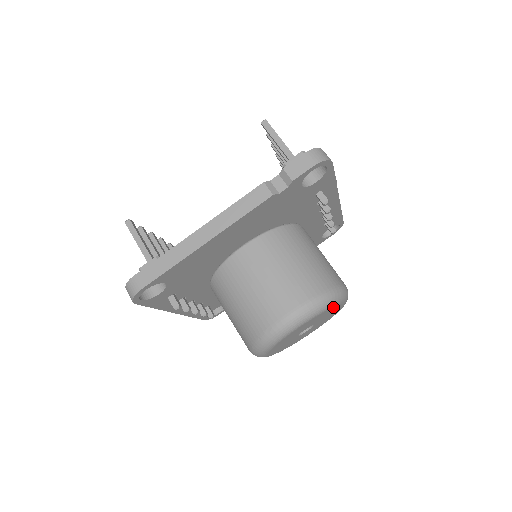
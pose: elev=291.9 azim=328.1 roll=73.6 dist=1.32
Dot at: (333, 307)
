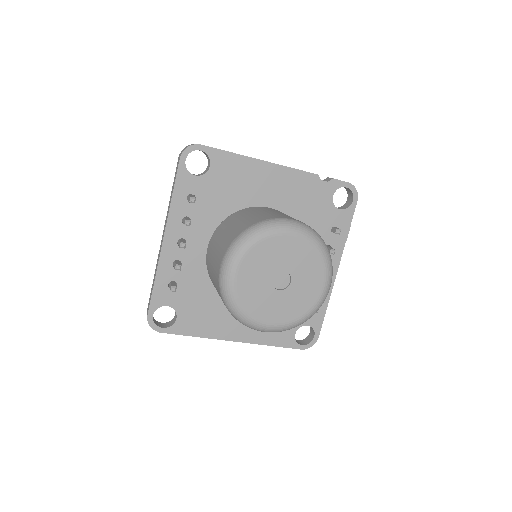
Dot at: (321, 261)
